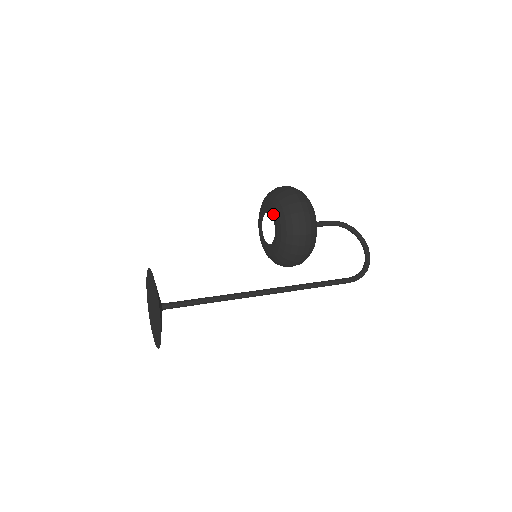
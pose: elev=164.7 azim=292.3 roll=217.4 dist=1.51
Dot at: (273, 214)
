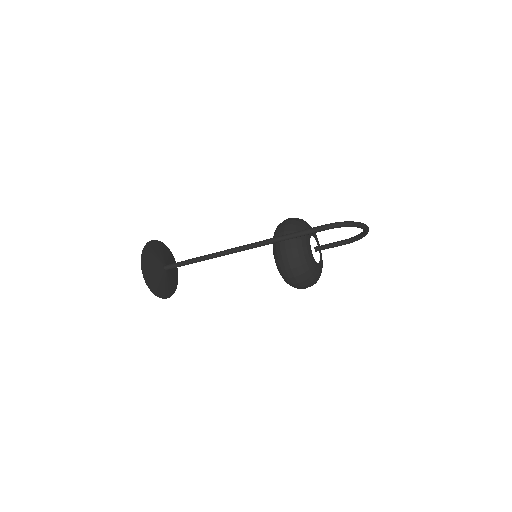
Dot at: occluded
